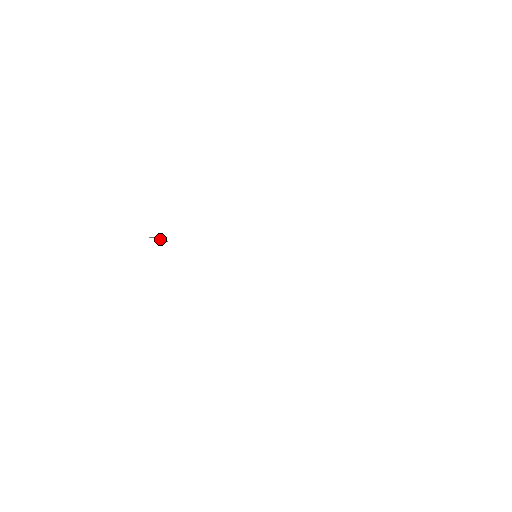
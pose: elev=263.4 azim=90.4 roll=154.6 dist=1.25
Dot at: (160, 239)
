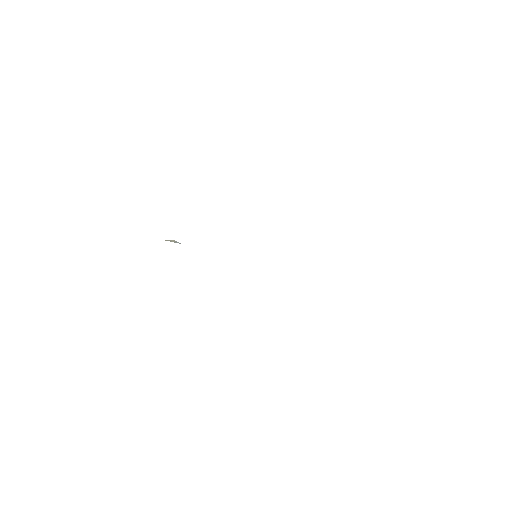
Dot at: (174, 242)
